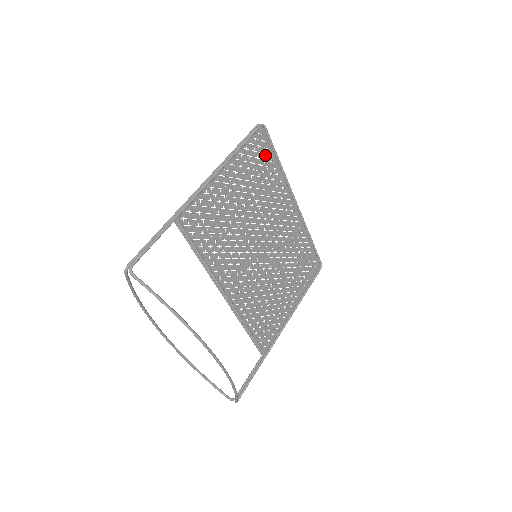
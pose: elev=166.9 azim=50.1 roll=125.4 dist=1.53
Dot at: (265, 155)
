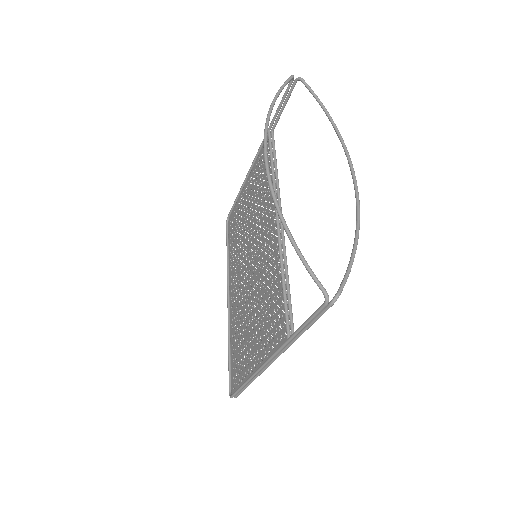
Dot at: occluded
